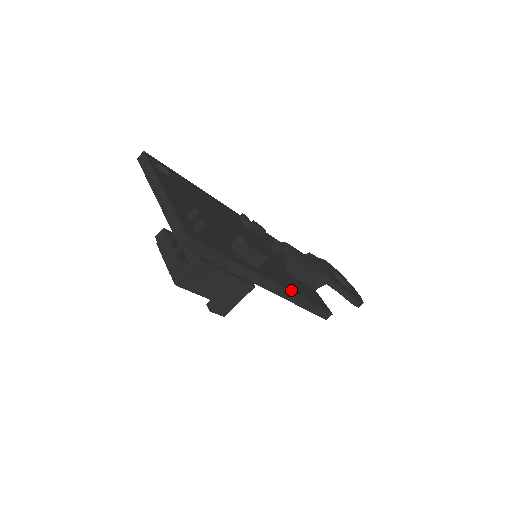
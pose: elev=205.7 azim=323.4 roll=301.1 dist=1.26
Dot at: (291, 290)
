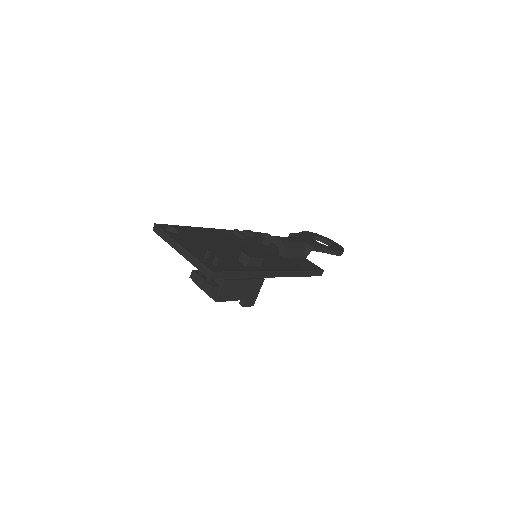
Dot at: (289, 270)
